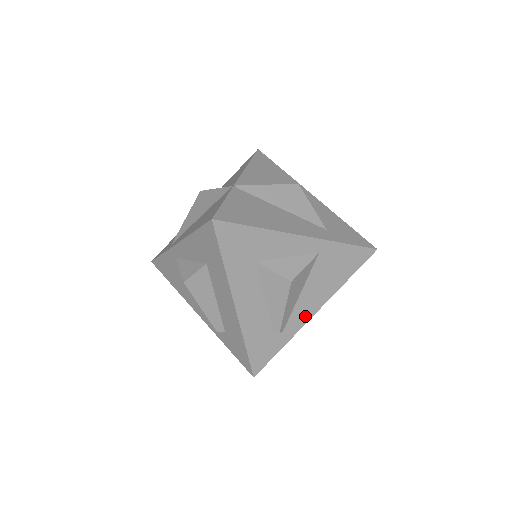
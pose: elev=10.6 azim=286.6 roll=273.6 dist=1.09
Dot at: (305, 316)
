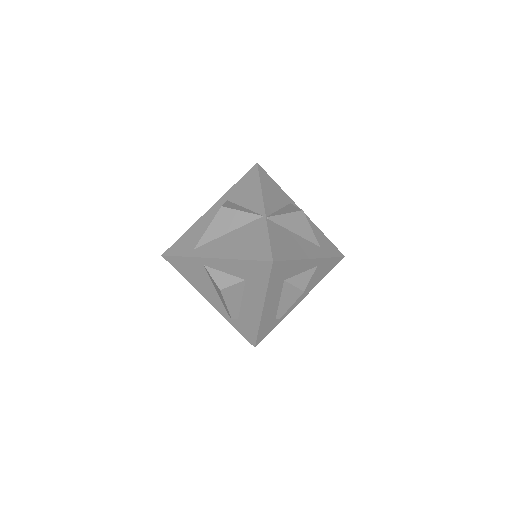
Dot at: (295, 304)
